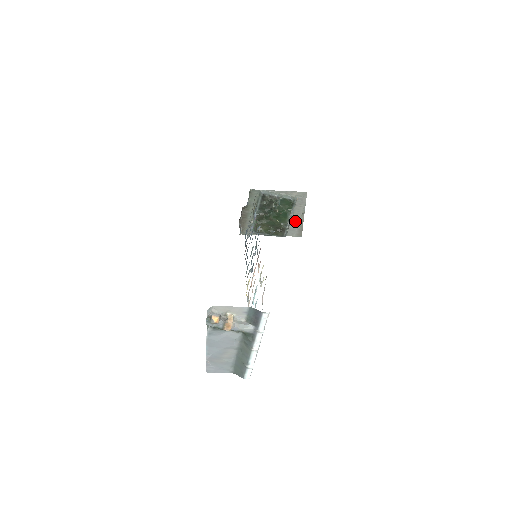
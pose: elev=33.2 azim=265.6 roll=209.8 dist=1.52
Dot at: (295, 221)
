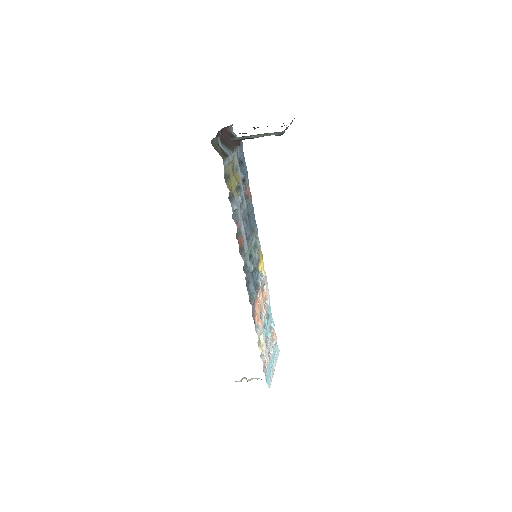
Dot at: occluded
